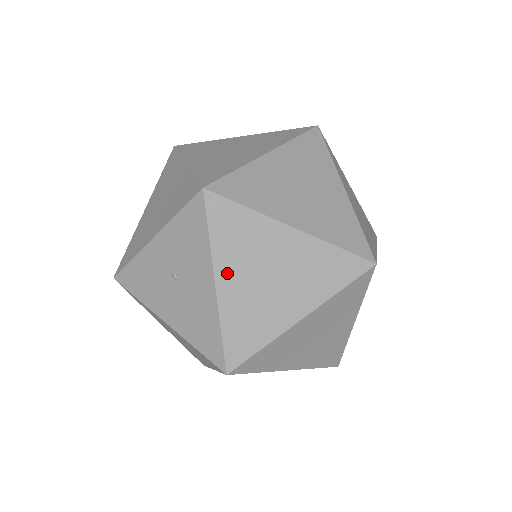
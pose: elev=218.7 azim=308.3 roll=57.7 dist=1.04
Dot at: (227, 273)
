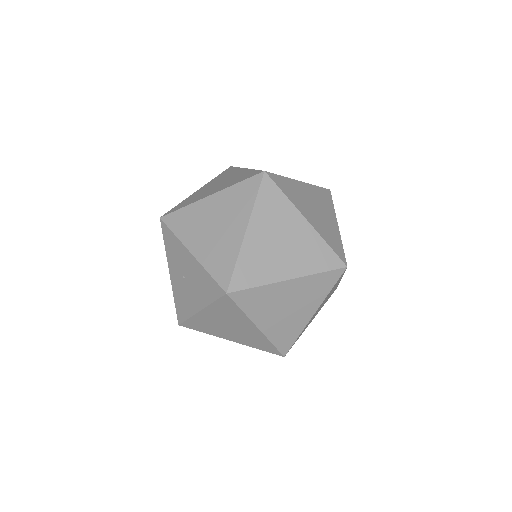
Dot at: (193, 243)
